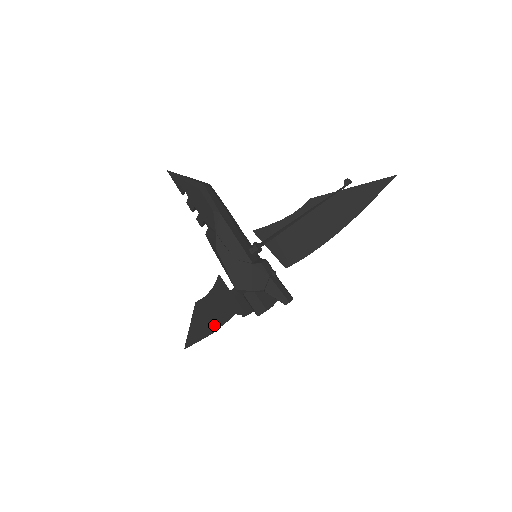
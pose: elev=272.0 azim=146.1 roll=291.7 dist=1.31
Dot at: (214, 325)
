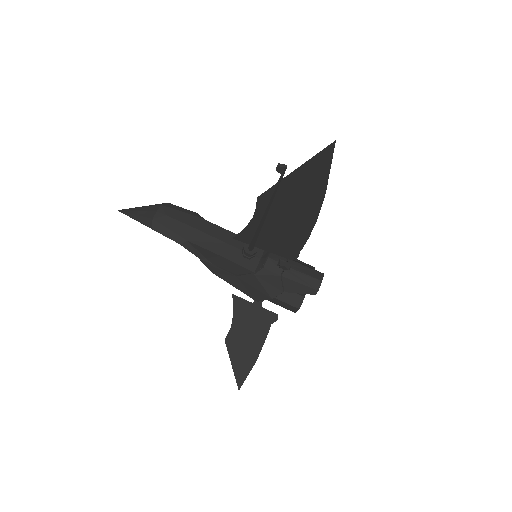
Dot at: (255, 350)
